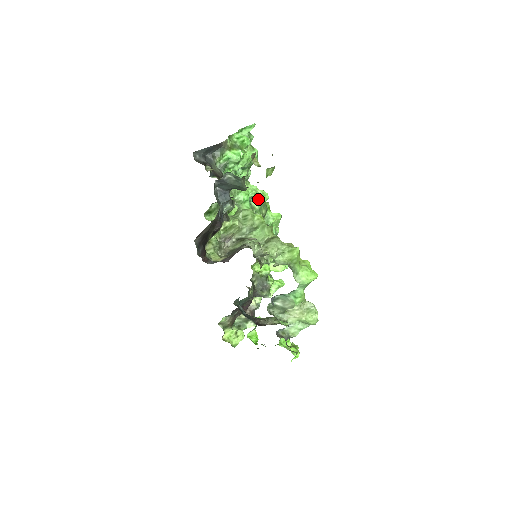
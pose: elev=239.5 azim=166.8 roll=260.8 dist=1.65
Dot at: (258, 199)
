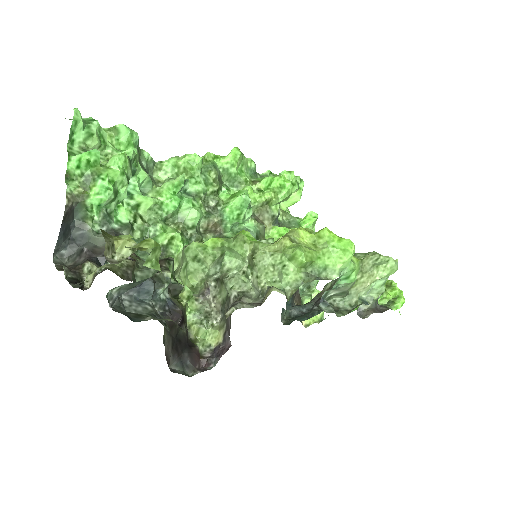
Dot at: (191, 174)
